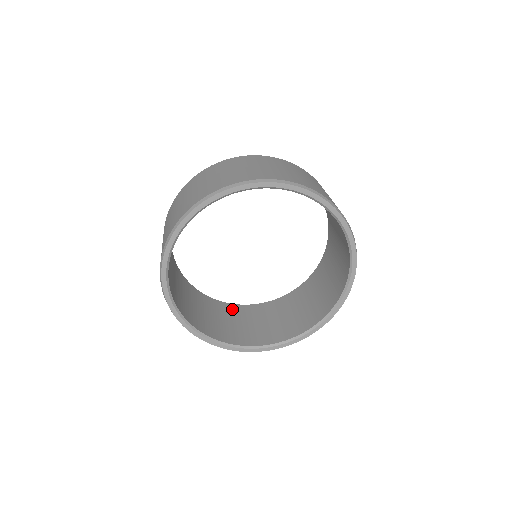
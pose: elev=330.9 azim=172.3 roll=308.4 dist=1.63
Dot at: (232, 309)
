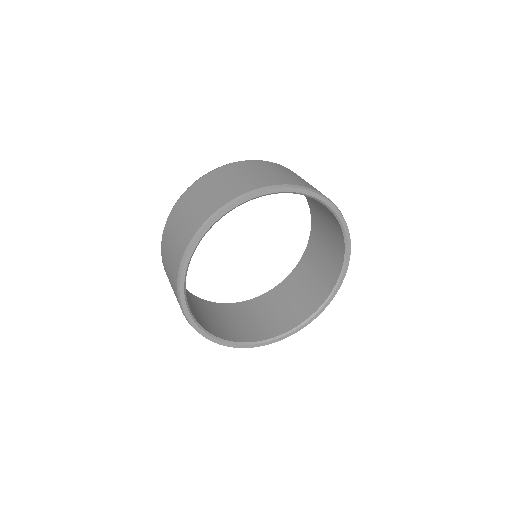
Dot at: (227, 308)
